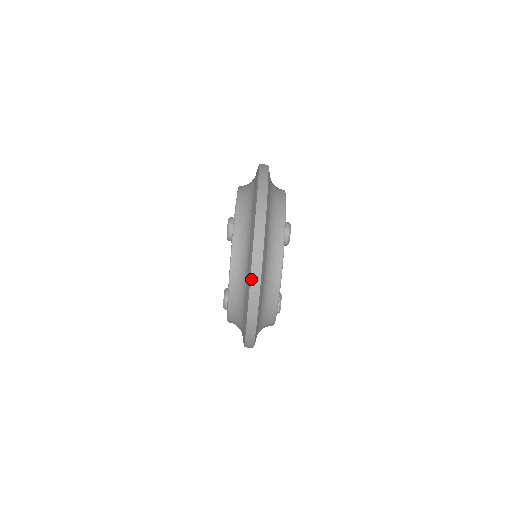
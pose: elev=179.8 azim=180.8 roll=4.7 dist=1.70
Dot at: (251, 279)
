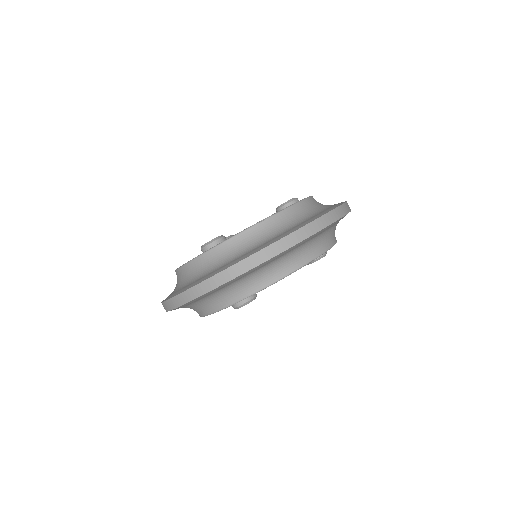
Dot at: (330, 212)
